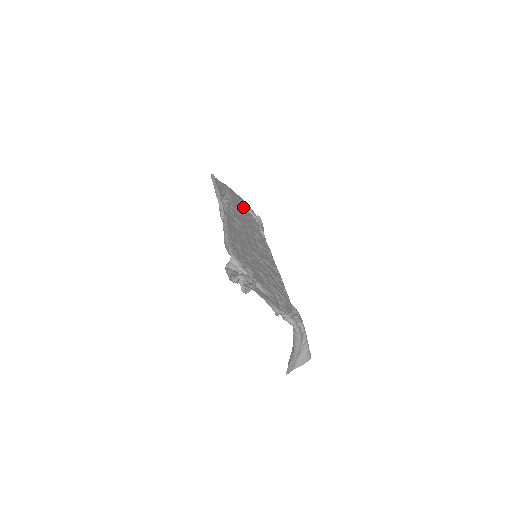
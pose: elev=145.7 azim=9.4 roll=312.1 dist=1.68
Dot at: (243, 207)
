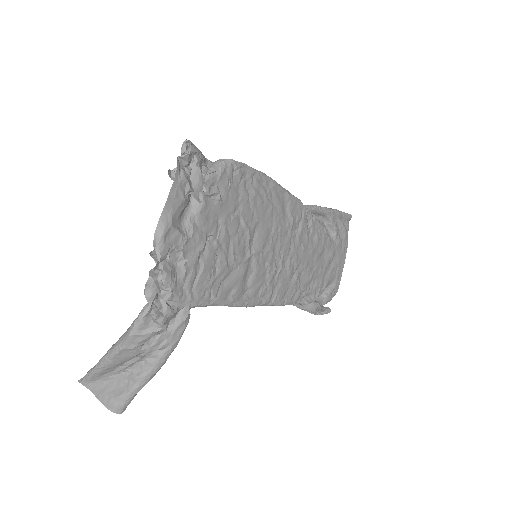
Dot at: (329, 270)
